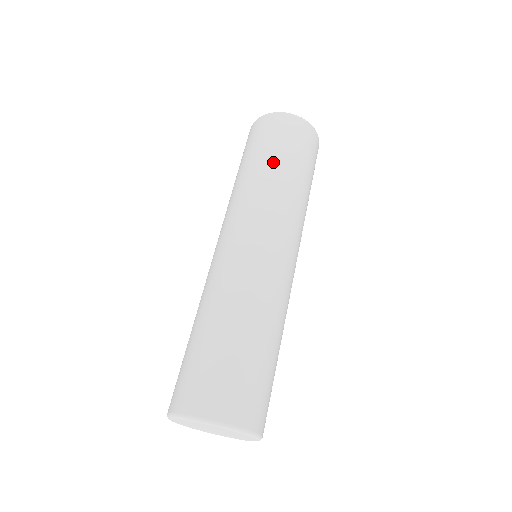
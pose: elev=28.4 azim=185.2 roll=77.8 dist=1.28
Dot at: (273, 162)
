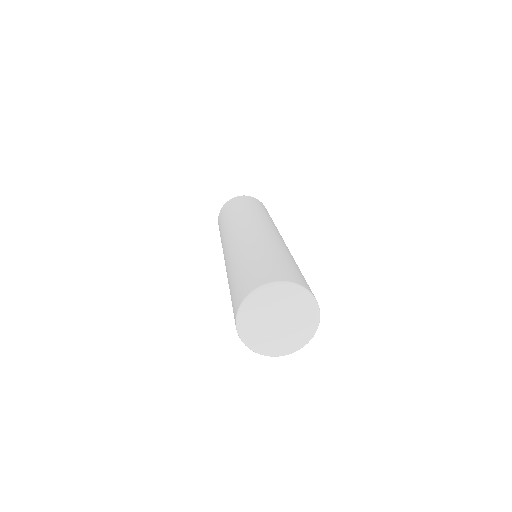
Dot at: (252, 207)
